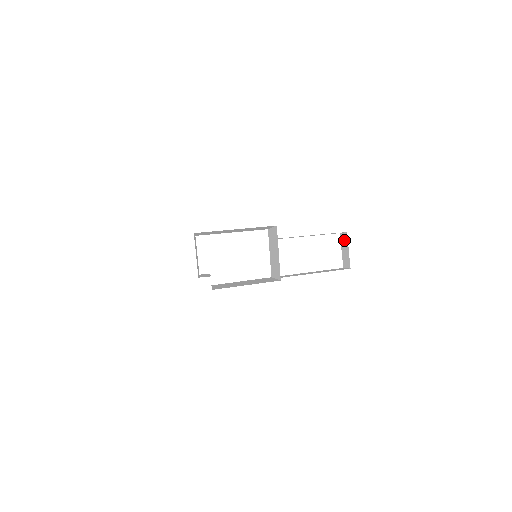
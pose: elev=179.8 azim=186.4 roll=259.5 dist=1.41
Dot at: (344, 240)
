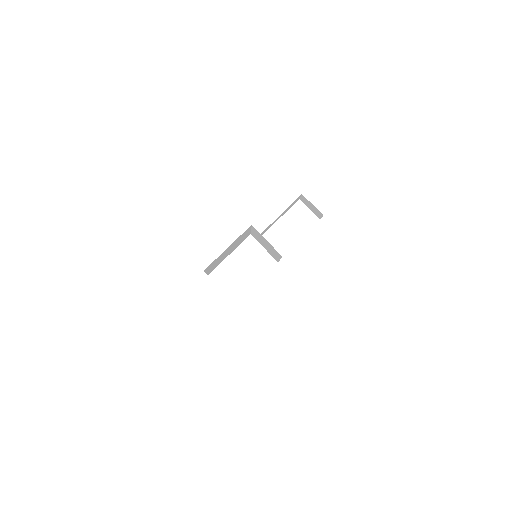
Dot at: (305, 201)
